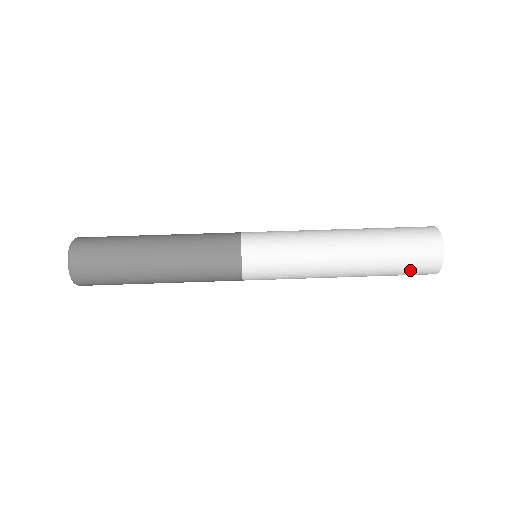
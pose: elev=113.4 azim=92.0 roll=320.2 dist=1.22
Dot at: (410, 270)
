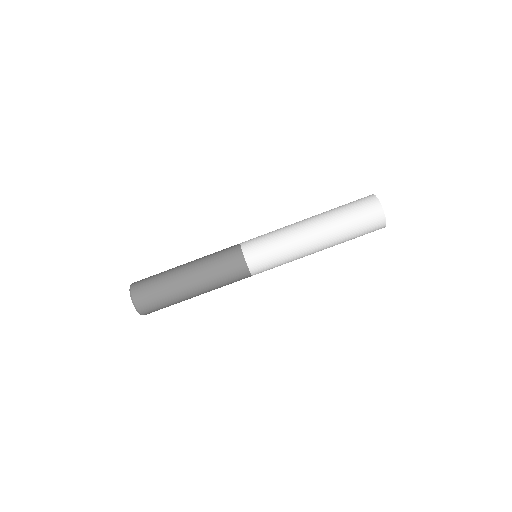
Dot at: occluded
